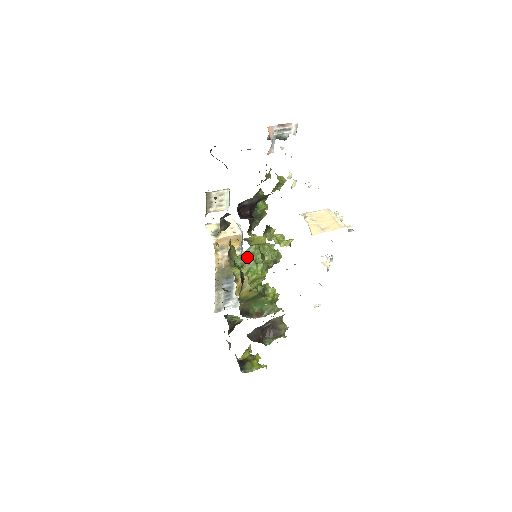
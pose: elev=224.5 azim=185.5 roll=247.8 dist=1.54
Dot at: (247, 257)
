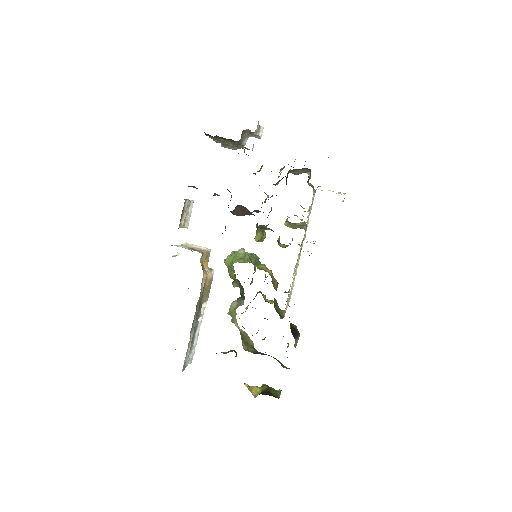
Dot at: (249, 259)
